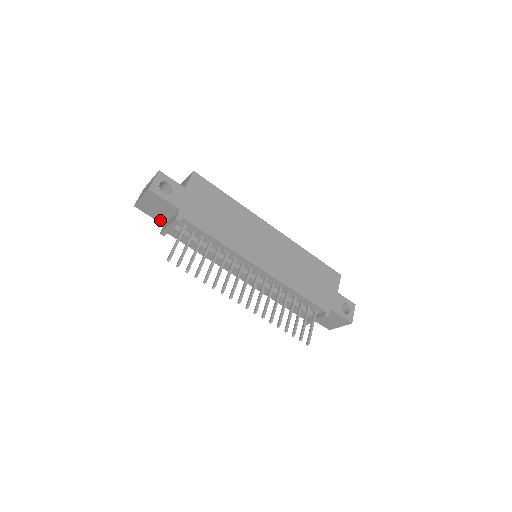
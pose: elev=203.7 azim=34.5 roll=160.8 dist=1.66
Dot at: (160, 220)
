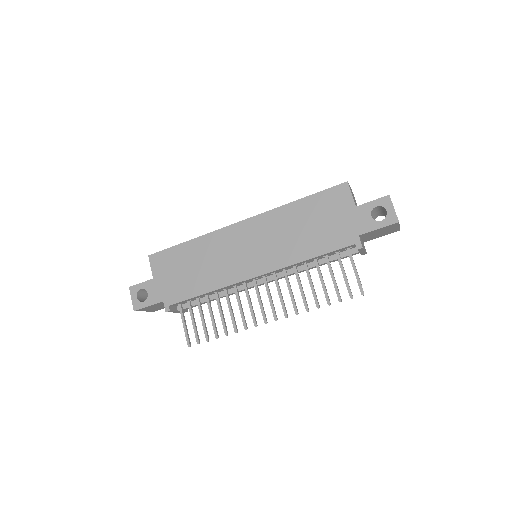
Dot at: occluded
